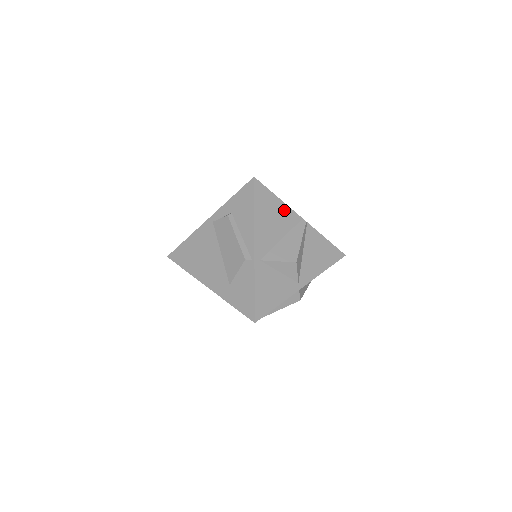
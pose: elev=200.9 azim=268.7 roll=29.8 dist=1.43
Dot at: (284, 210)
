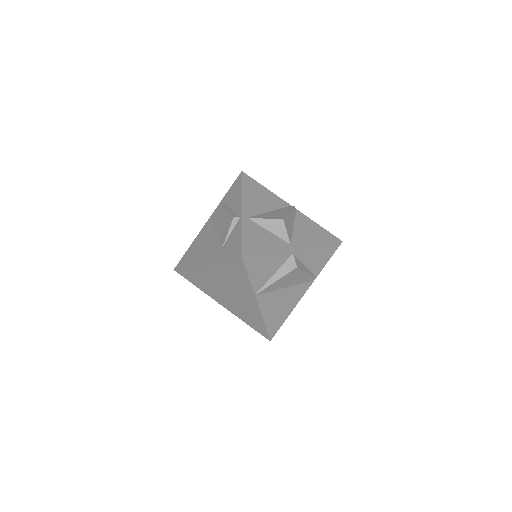
Dot at: (272, 196)
